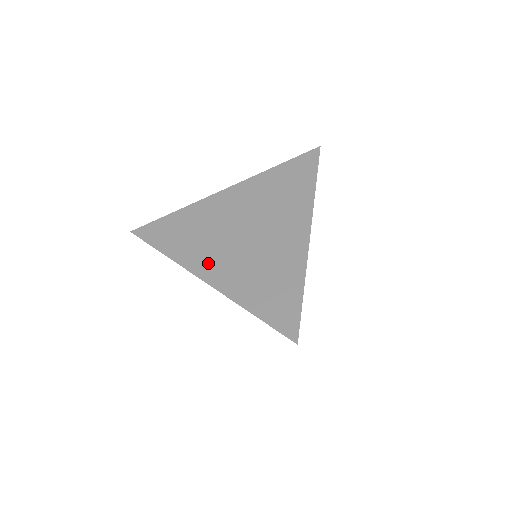
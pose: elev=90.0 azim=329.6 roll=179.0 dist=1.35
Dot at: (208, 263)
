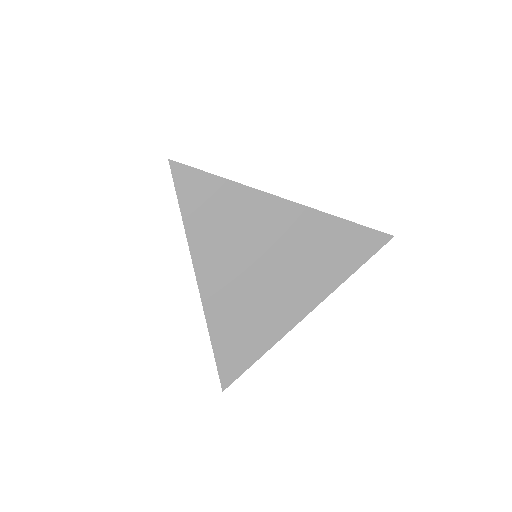
Dot at: (214, 270)
